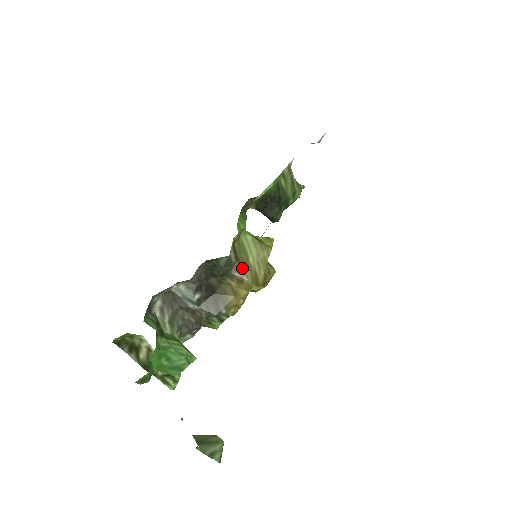
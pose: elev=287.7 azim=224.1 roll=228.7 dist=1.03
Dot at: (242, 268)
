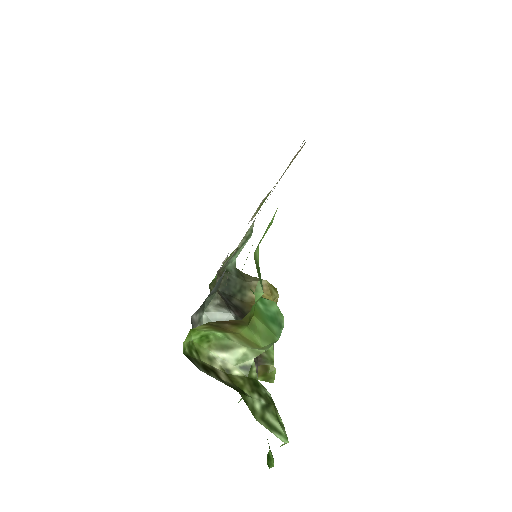
Dot at: (252, 277)
